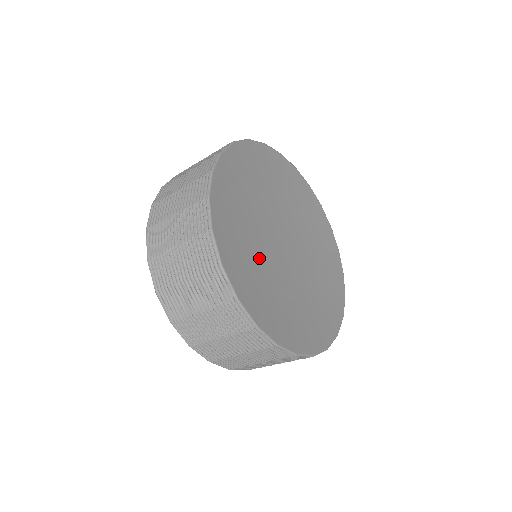
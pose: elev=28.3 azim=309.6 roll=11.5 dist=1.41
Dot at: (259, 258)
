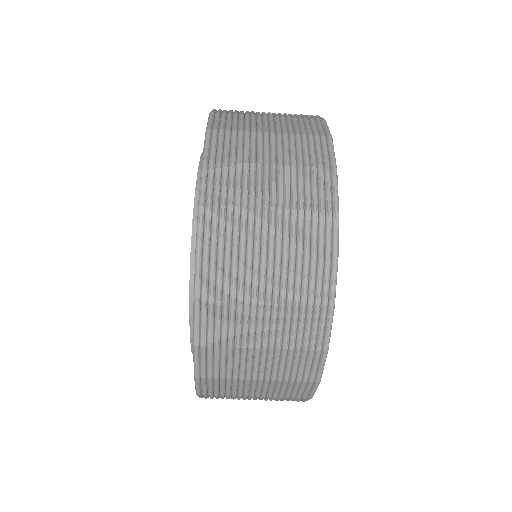
Dot at: occluded
